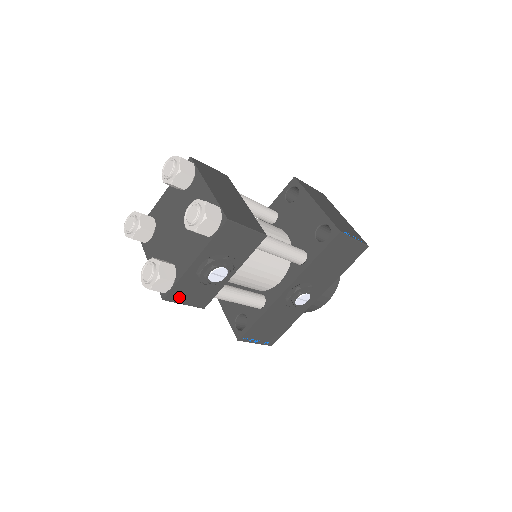
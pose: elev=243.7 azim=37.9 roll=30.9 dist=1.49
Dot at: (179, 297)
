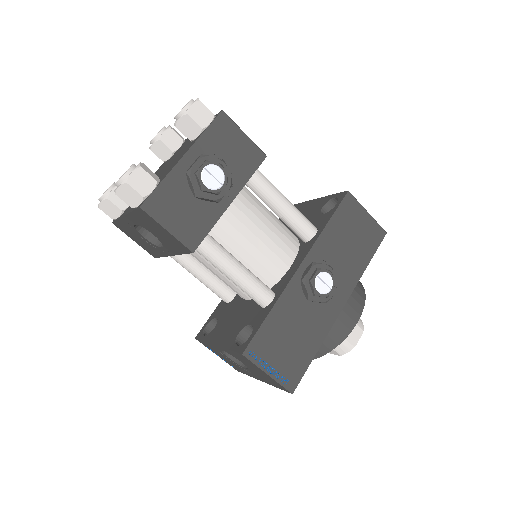
Dot at: (162, 212)
